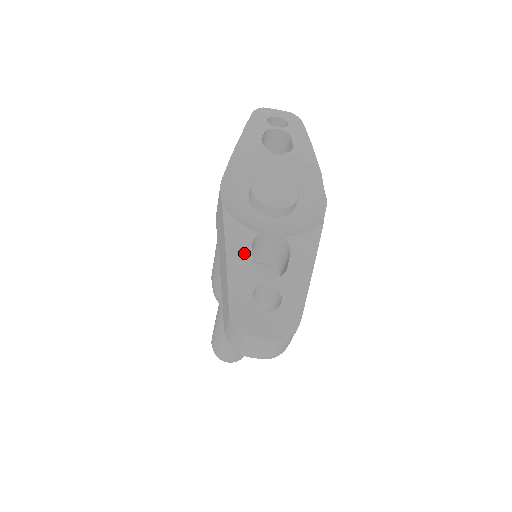
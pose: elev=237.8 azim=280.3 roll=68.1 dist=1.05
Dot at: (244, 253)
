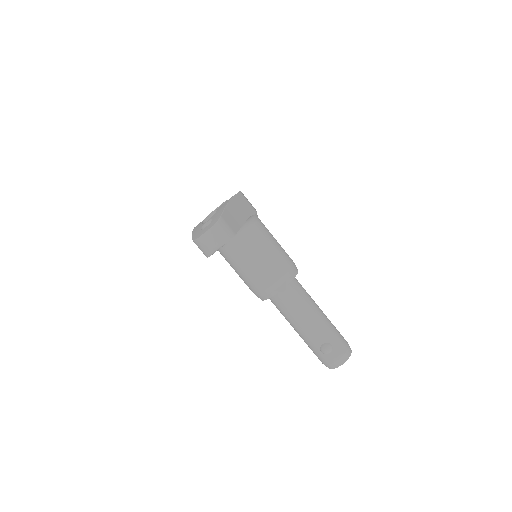
Dot at: occluded
